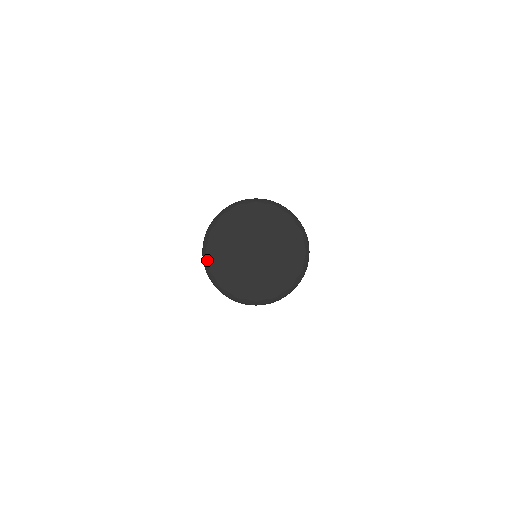
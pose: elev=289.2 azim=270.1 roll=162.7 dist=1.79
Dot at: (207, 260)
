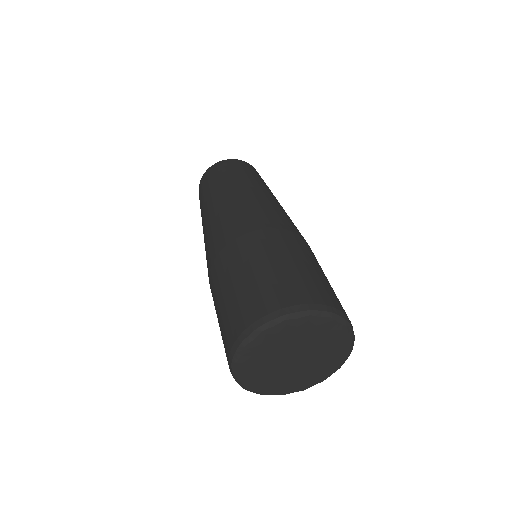
Dot at: (241, 383)
